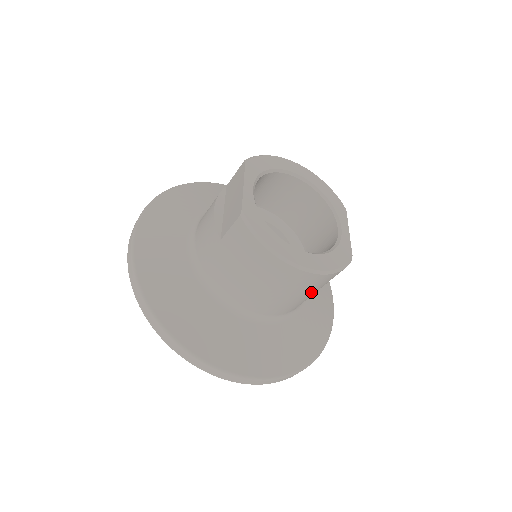
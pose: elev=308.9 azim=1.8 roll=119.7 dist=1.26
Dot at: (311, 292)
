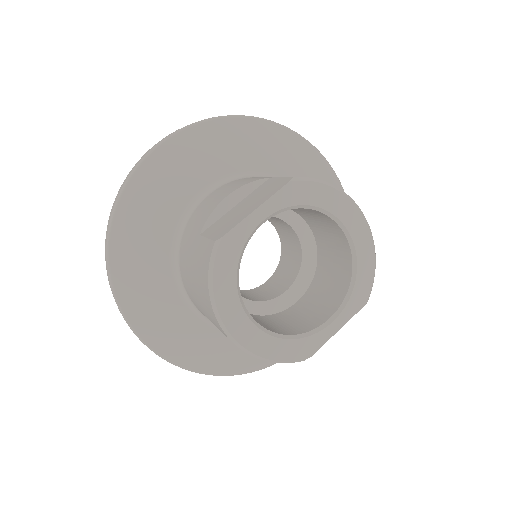
Dot at: occluded
